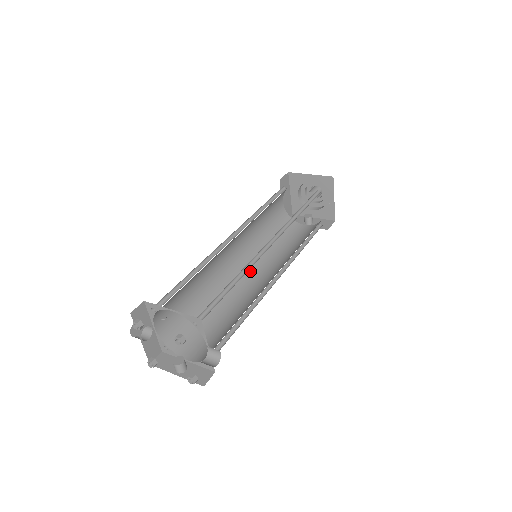
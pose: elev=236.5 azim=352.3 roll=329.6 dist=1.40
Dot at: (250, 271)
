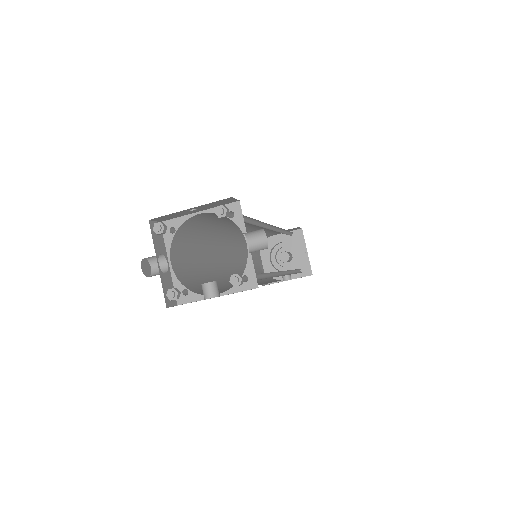
Dot at: occluded
